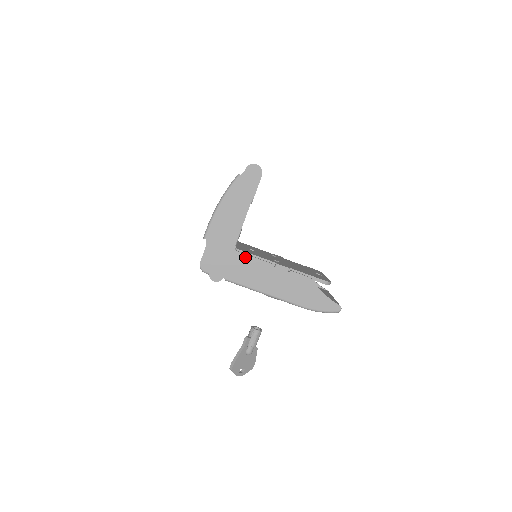
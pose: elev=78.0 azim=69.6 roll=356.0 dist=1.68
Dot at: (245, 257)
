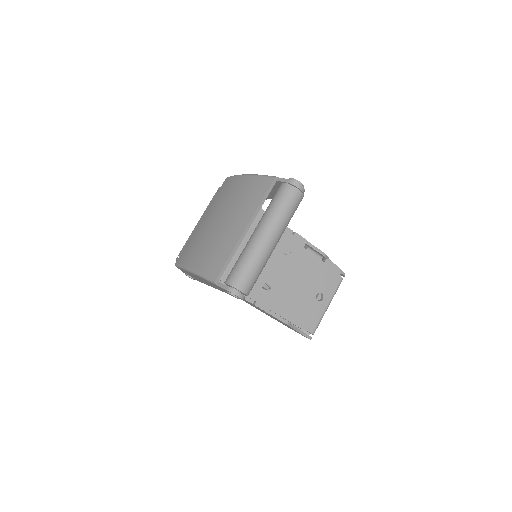
Dot at: occluded
